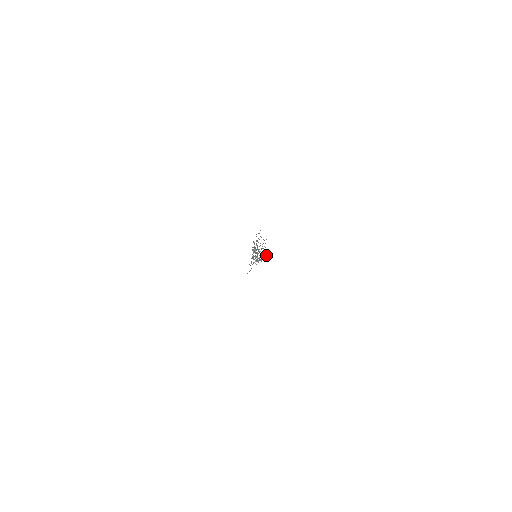
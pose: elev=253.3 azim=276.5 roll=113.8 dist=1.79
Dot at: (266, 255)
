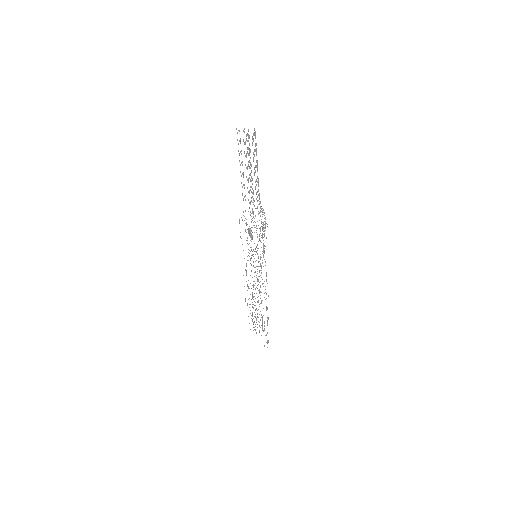
Dot at: occluded
